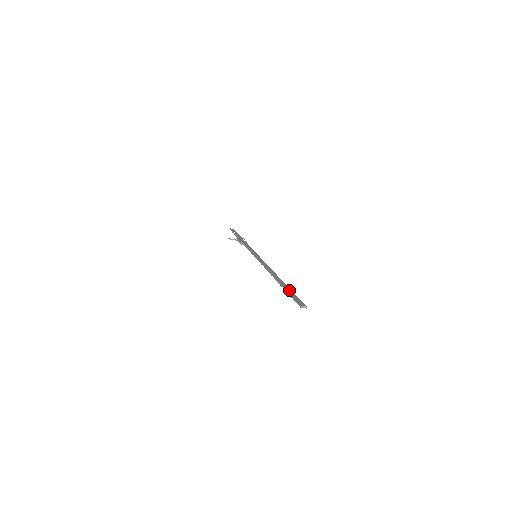
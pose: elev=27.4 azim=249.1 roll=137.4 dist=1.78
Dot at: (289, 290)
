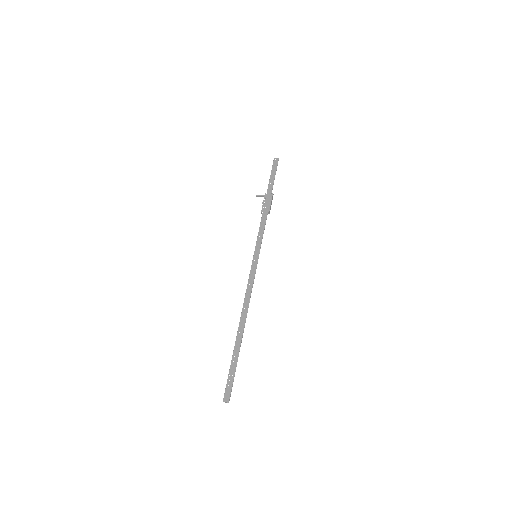
Dot at: (234, 360)
